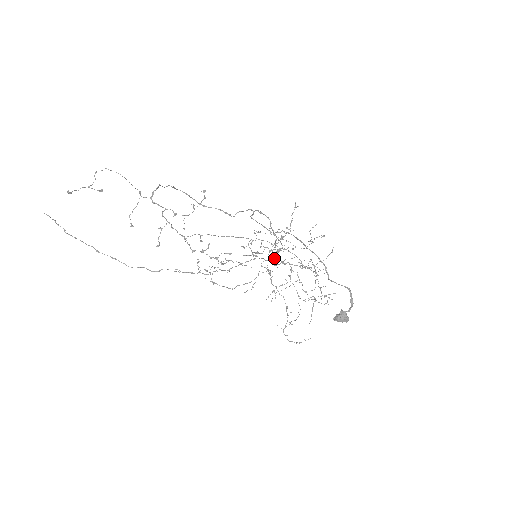
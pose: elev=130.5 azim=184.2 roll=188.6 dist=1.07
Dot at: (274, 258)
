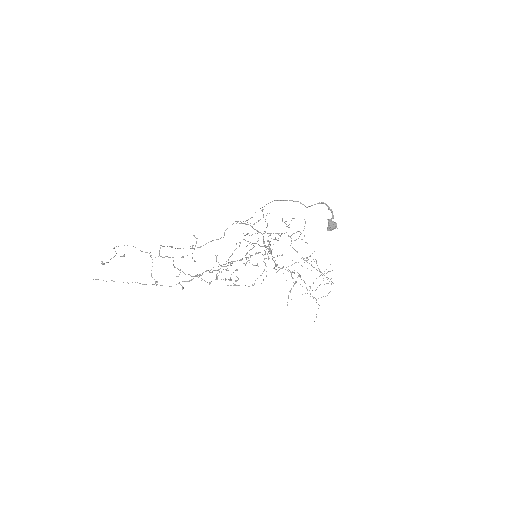
Dot at: occluded
